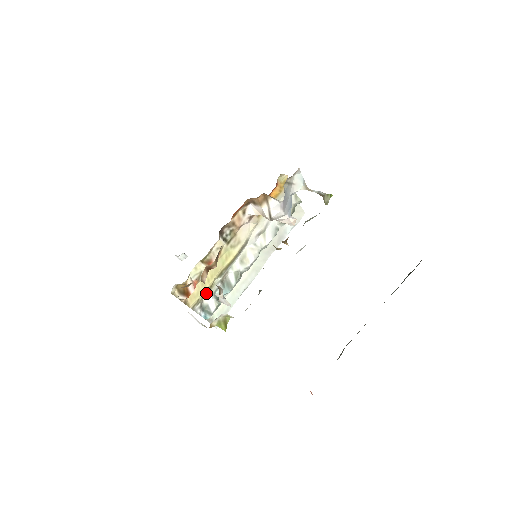
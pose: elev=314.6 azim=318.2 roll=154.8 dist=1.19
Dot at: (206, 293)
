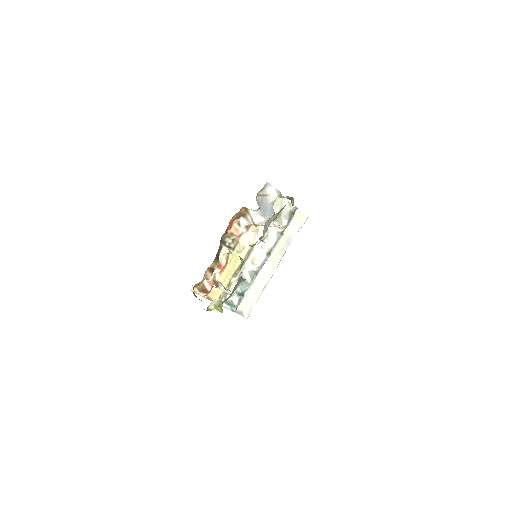
Dot at: occluded
